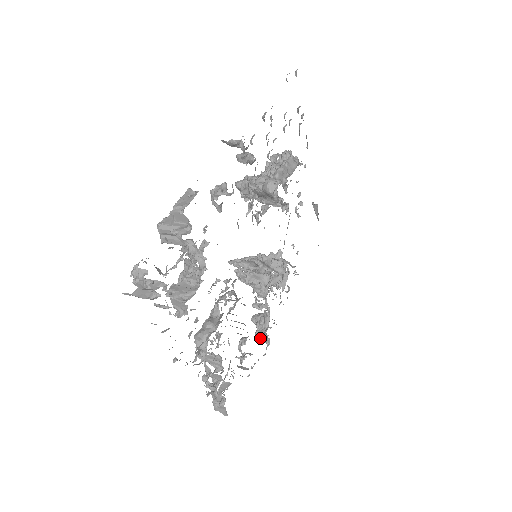
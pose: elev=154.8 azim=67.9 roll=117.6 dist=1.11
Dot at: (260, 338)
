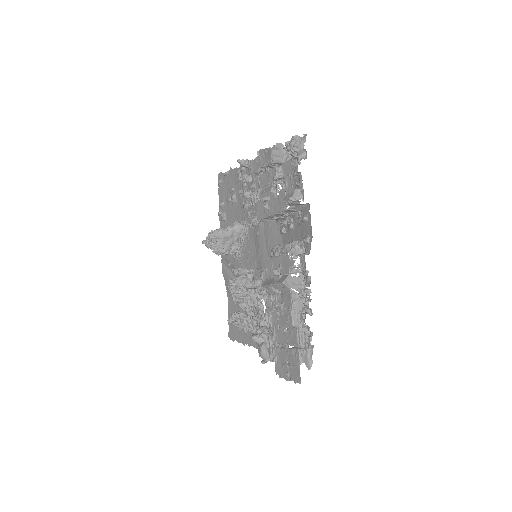
Dot at: (267, 350)
